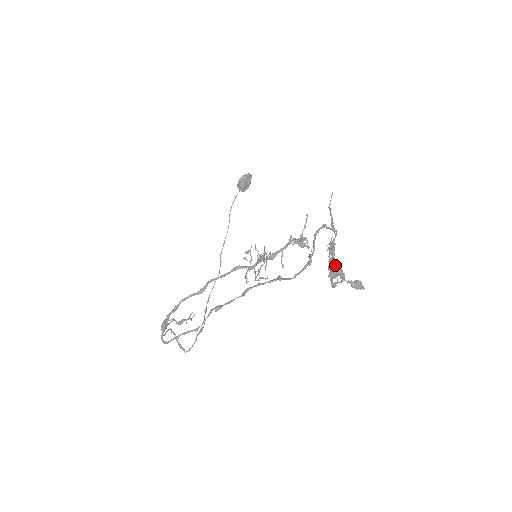
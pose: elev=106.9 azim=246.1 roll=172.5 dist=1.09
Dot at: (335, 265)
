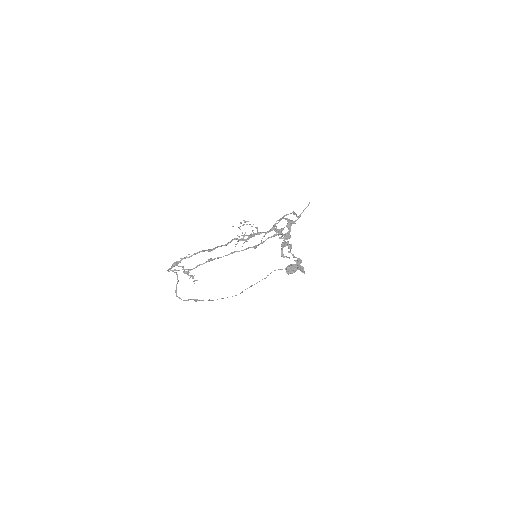
Dot at: (288, 238)
